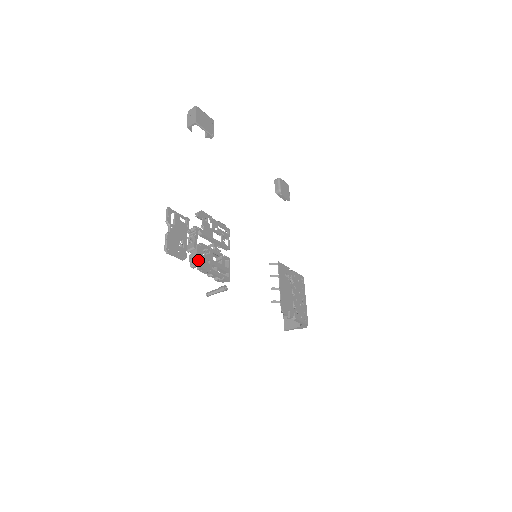
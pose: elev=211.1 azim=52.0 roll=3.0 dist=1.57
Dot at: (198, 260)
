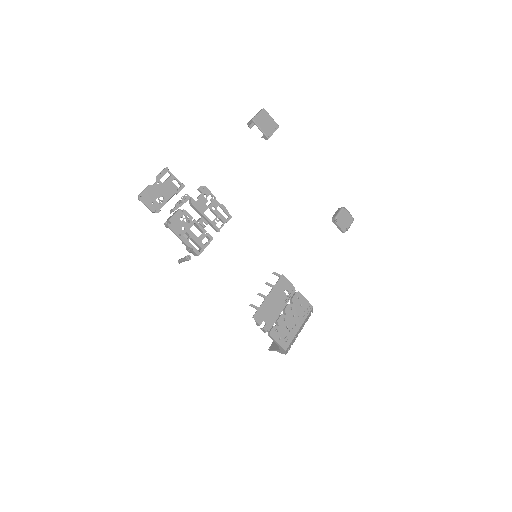
Dot at: (171, 220)
